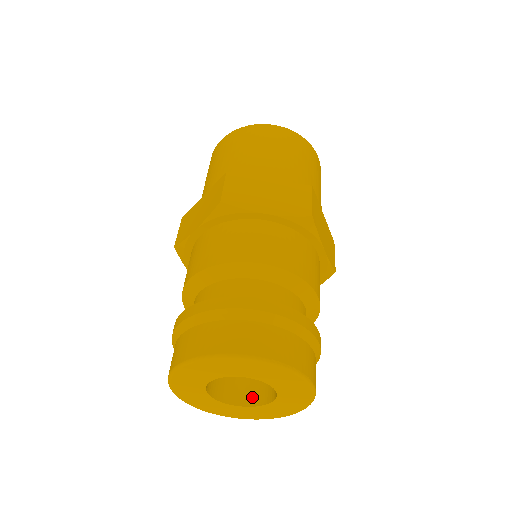
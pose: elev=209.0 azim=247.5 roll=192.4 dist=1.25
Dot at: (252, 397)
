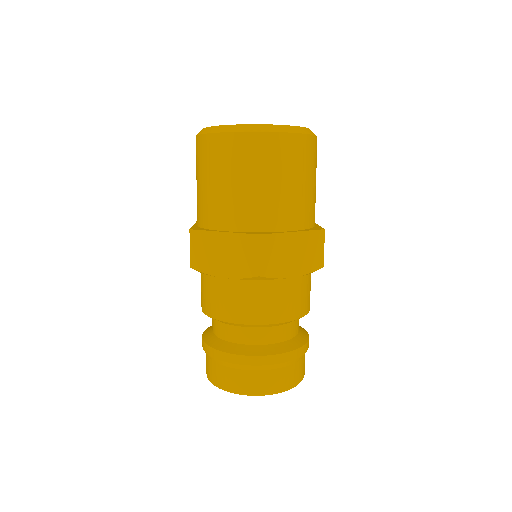
Dot at: occluded
